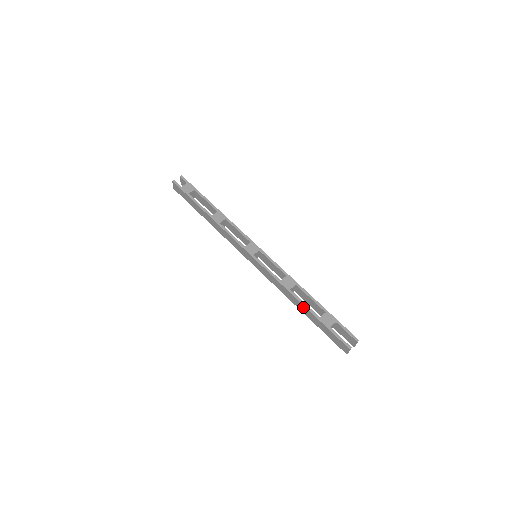
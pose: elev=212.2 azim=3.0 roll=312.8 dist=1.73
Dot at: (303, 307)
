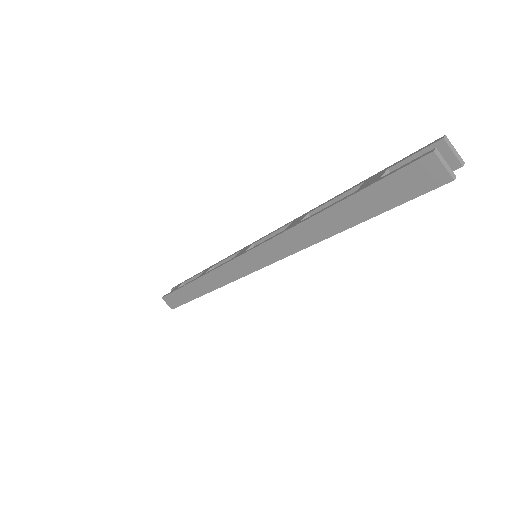
Dot at: (329, 216)
